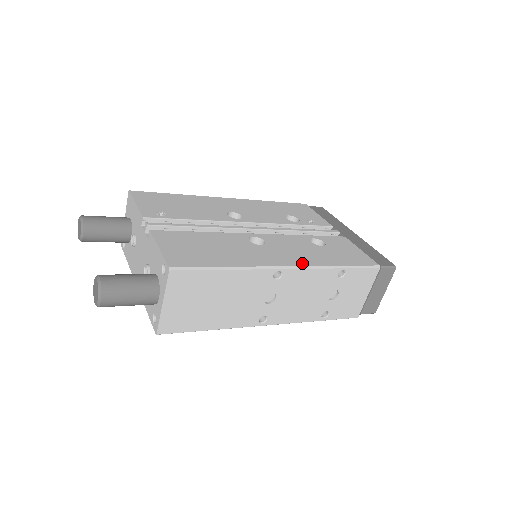
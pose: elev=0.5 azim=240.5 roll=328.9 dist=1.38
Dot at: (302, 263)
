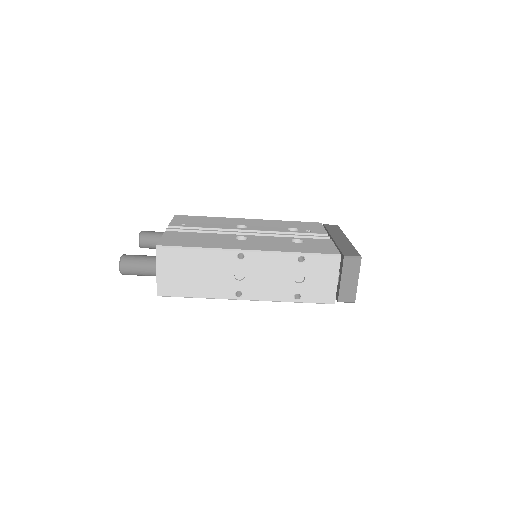
Dot at: (264, 249)
